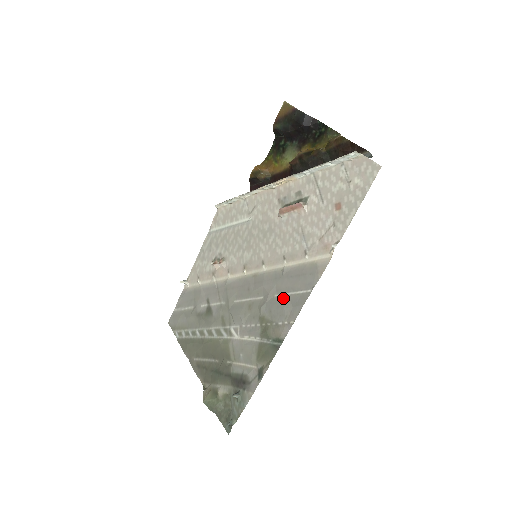
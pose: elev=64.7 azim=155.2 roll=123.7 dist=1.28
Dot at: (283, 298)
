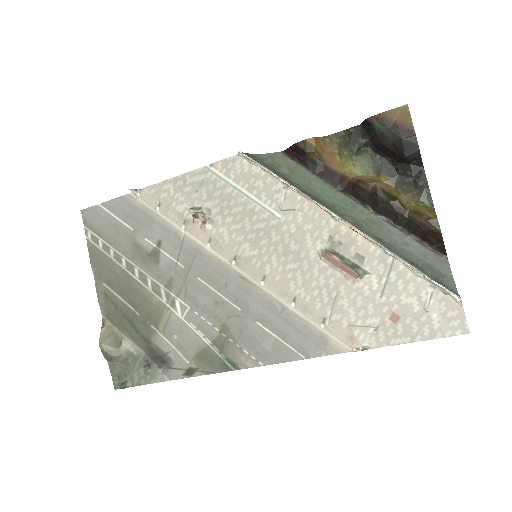
Dot at: (266, 334)
